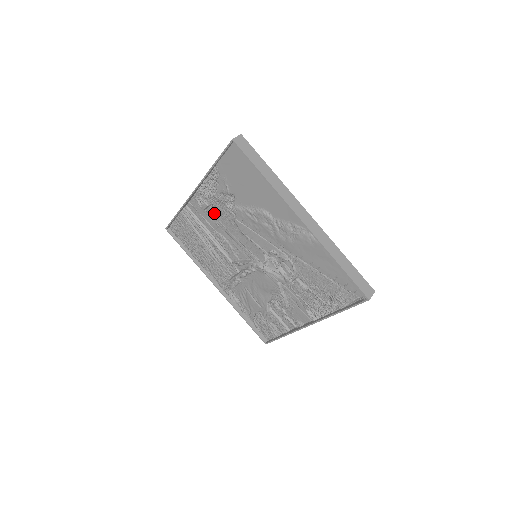
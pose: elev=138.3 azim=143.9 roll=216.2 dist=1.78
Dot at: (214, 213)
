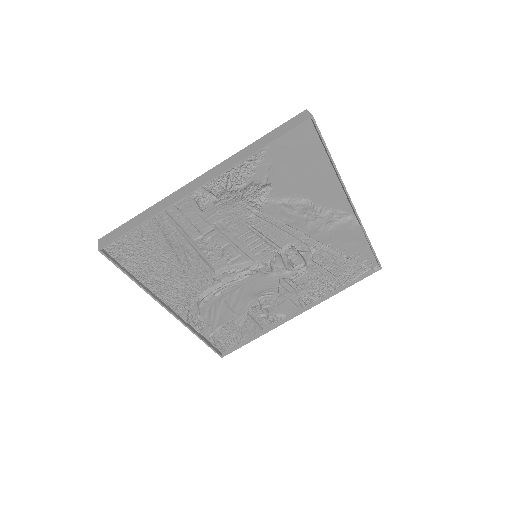
Dot at: (216, 212)
